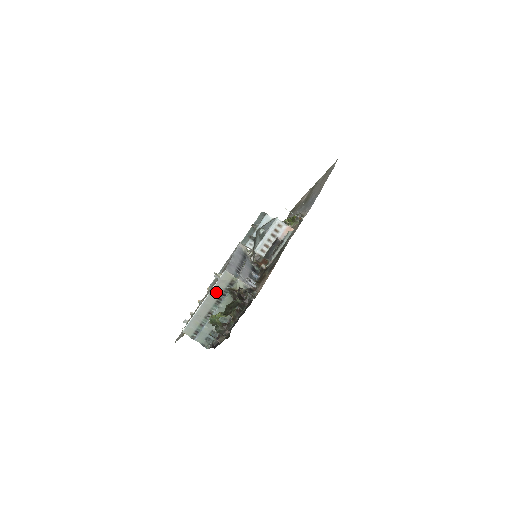
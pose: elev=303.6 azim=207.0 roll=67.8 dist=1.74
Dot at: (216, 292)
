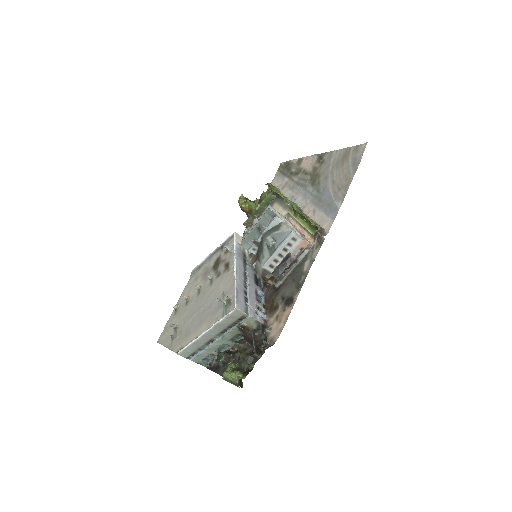
Dot at: (222, 326)
